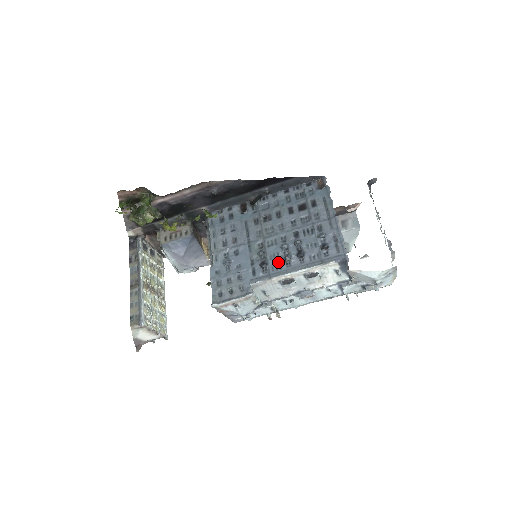
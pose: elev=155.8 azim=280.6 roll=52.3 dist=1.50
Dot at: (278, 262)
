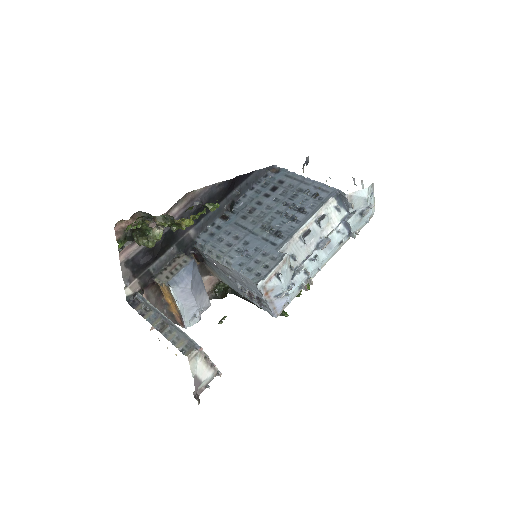
Dot at: (288, 225)
